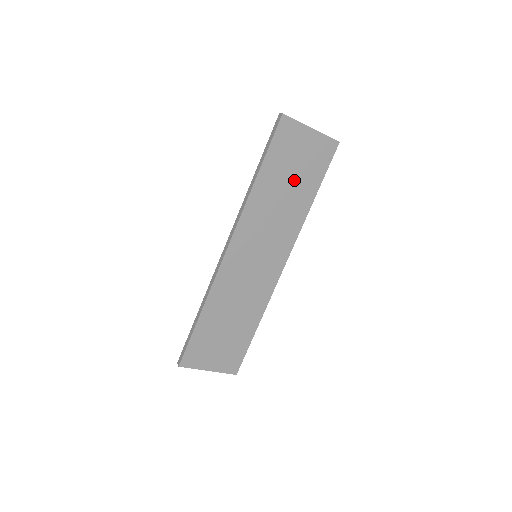
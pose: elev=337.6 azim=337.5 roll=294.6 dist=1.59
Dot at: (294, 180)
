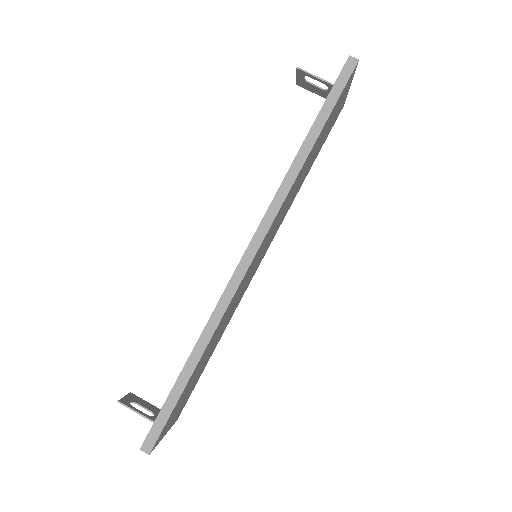
Dot at: (316, 151)
